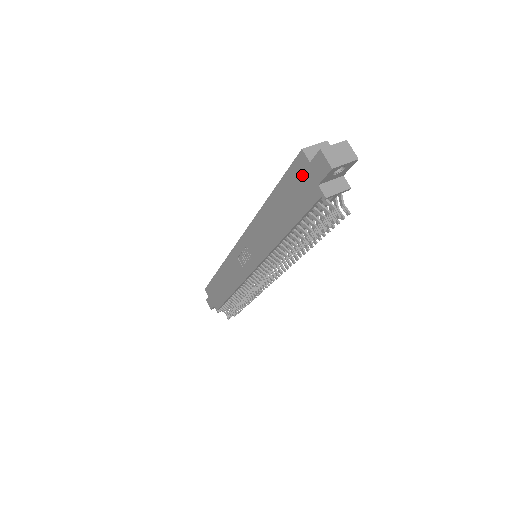
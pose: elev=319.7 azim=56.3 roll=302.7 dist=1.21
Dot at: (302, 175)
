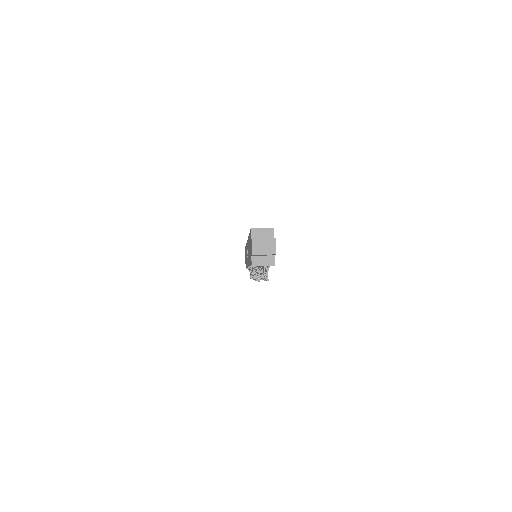
Dot at: (250, 242)
